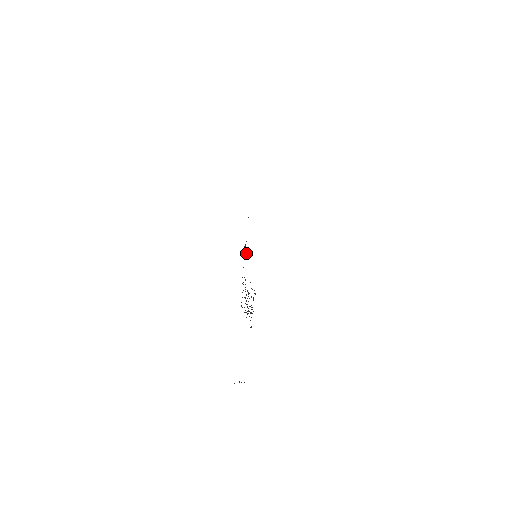
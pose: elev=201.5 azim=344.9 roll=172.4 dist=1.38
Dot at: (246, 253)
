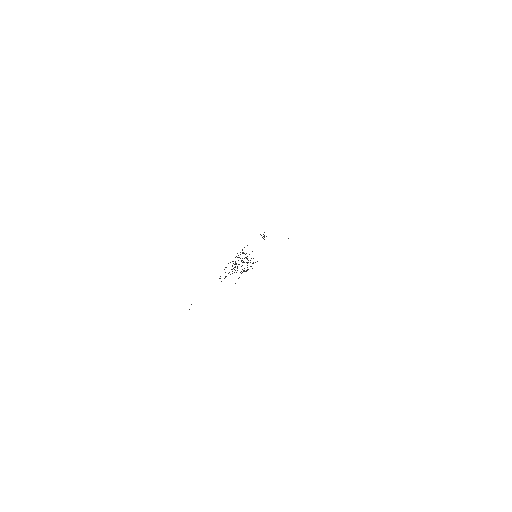
Dot at: occluded
